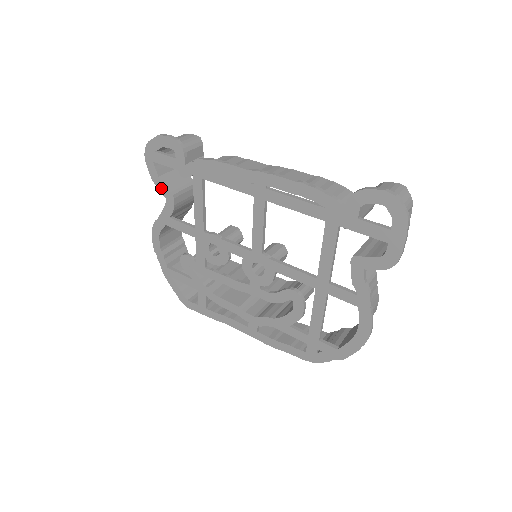
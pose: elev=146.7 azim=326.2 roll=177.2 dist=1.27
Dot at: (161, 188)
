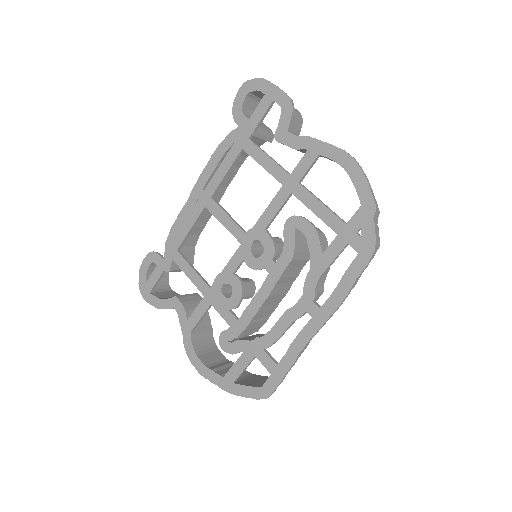
Dot at: (166, 305)
